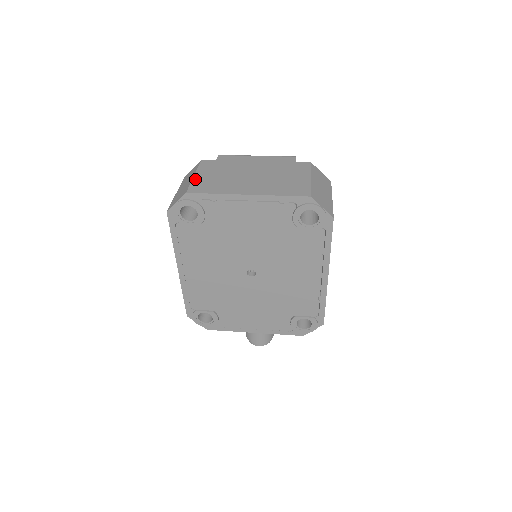
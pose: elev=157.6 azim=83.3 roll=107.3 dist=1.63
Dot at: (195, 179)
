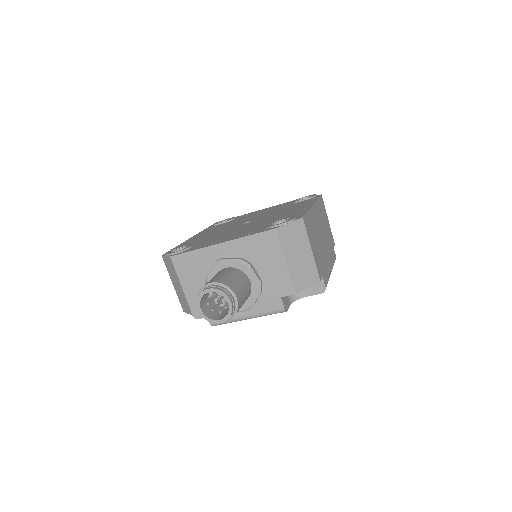
Dot at: occluded
